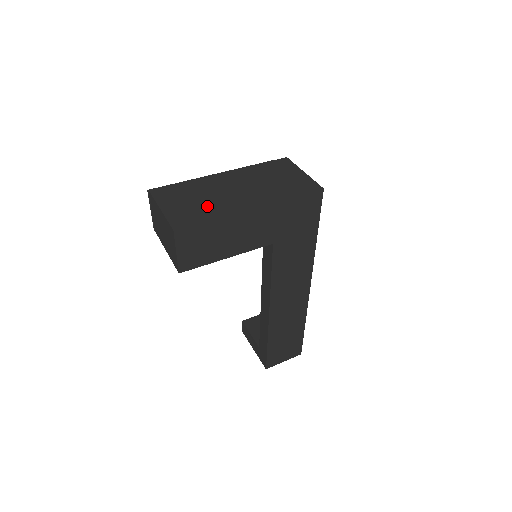
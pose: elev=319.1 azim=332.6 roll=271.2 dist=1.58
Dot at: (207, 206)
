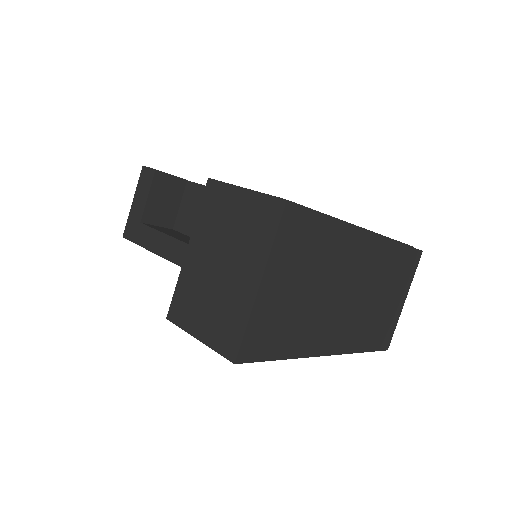
Dot at: (304, 319)
